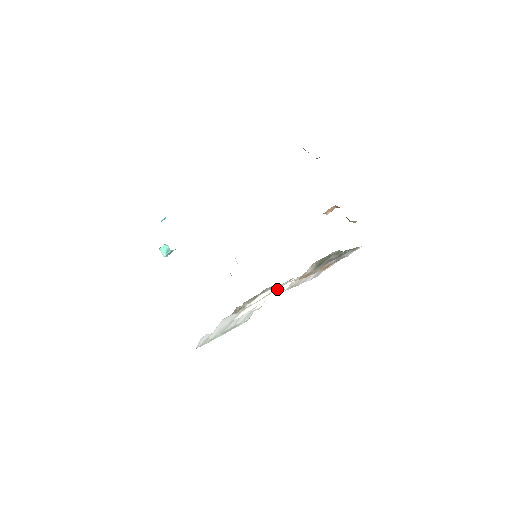
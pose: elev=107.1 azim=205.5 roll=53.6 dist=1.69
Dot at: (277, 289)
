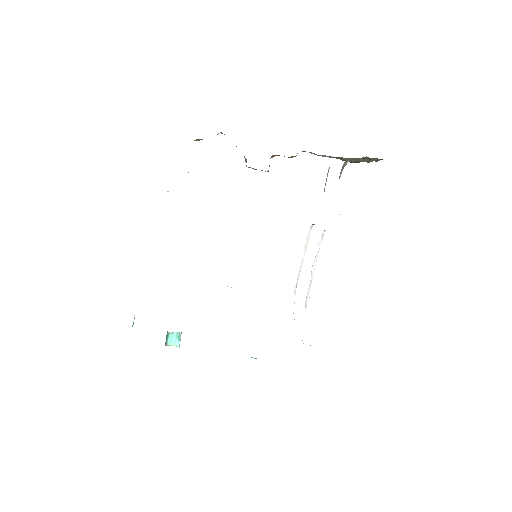
Dot at: (318, 250)
